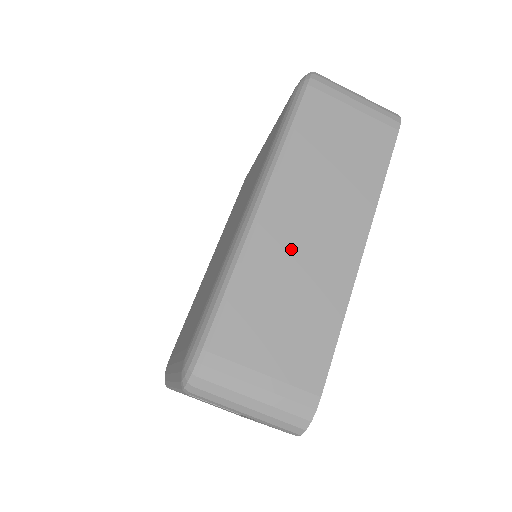
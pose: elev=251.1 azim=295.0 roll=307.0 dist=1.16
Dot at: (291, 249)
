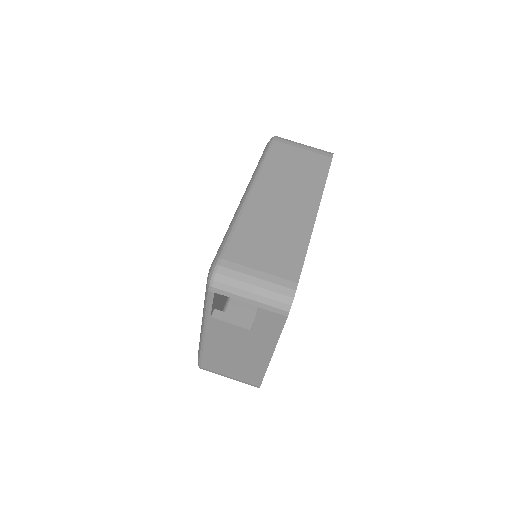
Dot at: (270, 212)
